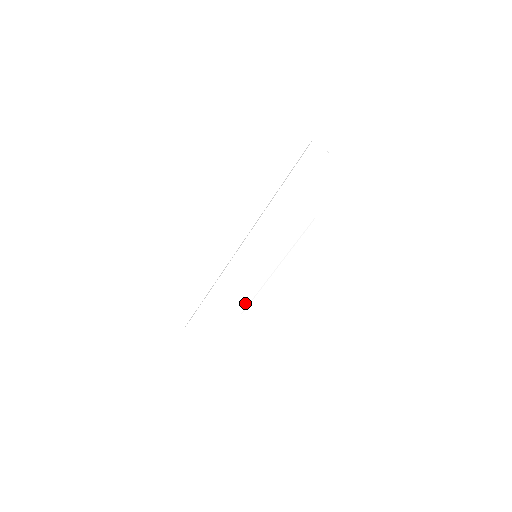
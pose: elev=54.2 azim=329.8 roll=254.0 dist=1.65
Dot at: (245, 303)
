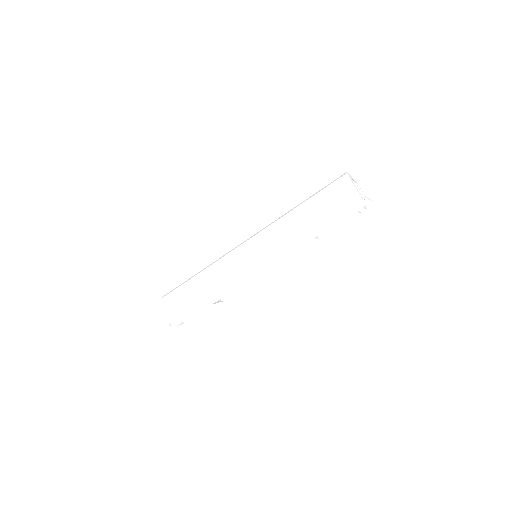
Dot at: (219, 293)
